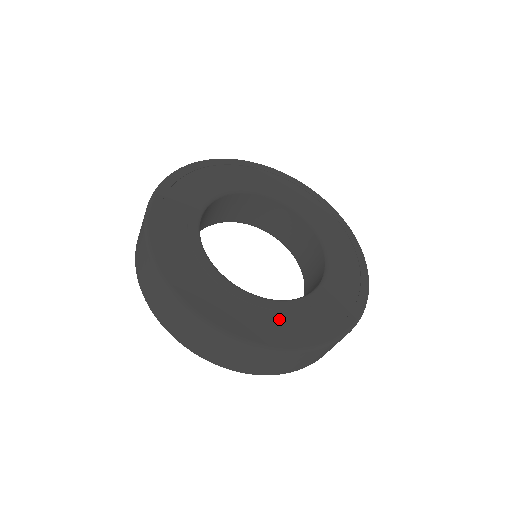
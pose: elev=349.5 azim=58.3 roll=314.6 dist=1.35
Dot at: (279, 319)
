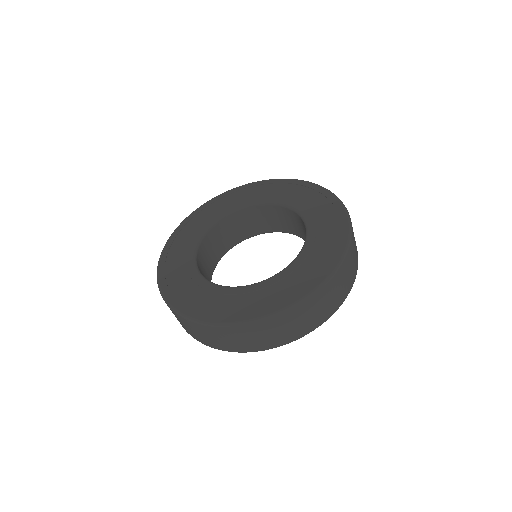
Dot at: (217, 300)
